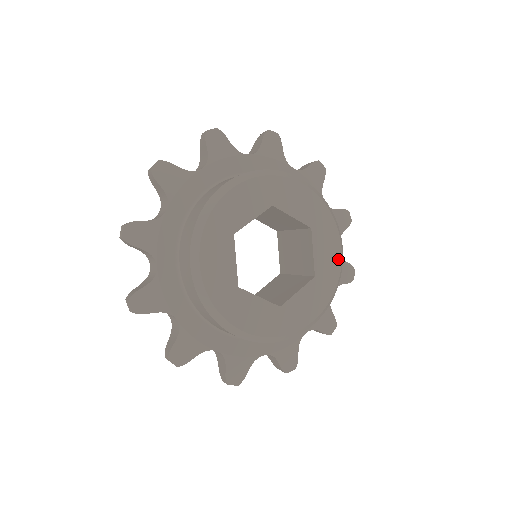
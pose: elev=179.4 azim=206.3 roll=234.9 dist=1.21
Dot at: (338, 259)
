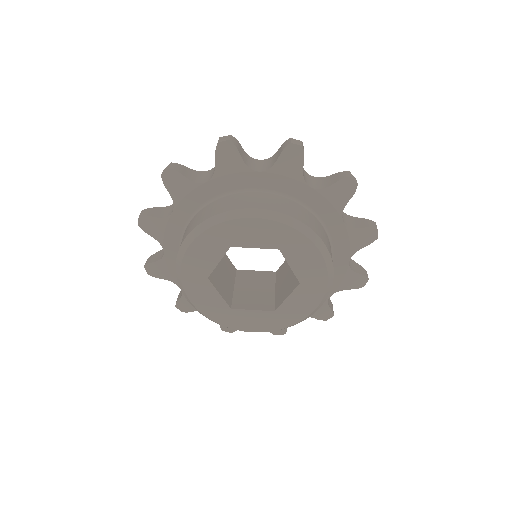
Dot at: (305, 314)
